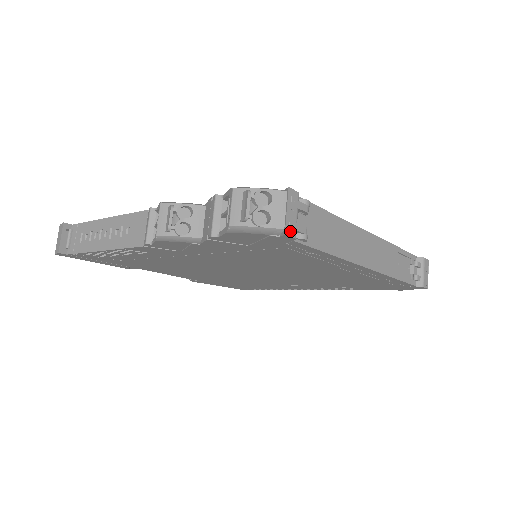
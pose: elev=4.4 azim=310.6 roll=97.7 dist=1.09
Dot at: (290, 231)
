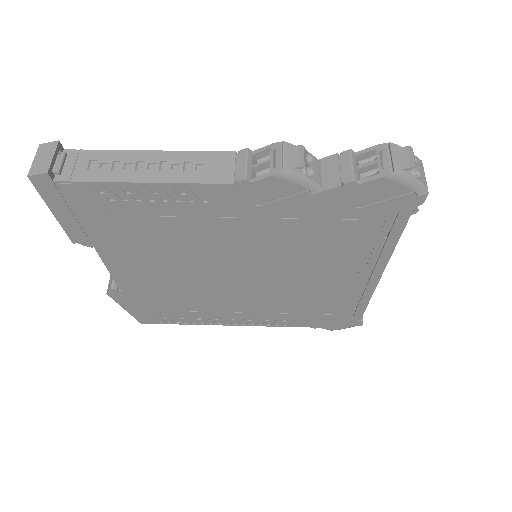
Dot at: (425, 194)
